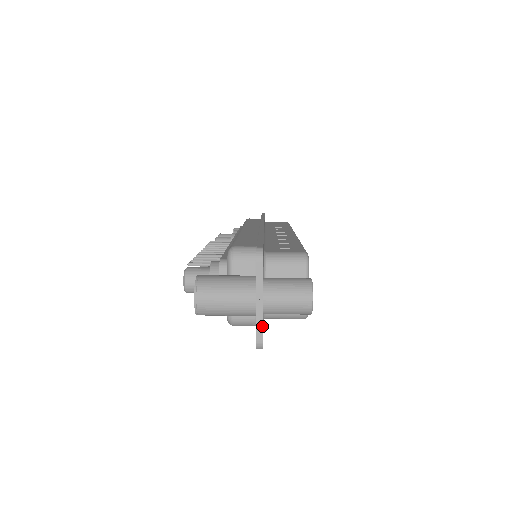
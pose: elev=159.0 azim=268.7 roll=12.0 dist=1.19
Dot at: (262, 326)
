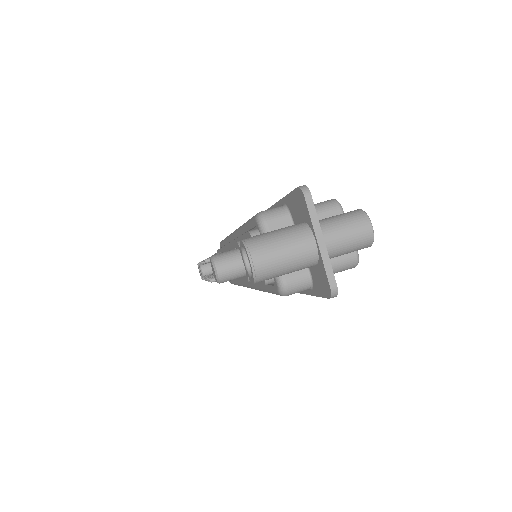
Dot at: (331, 267)
